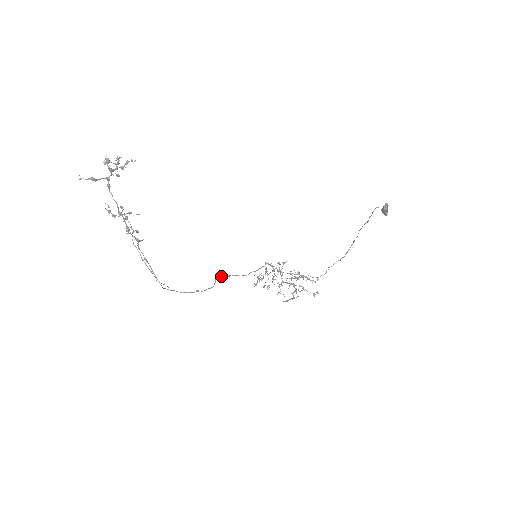
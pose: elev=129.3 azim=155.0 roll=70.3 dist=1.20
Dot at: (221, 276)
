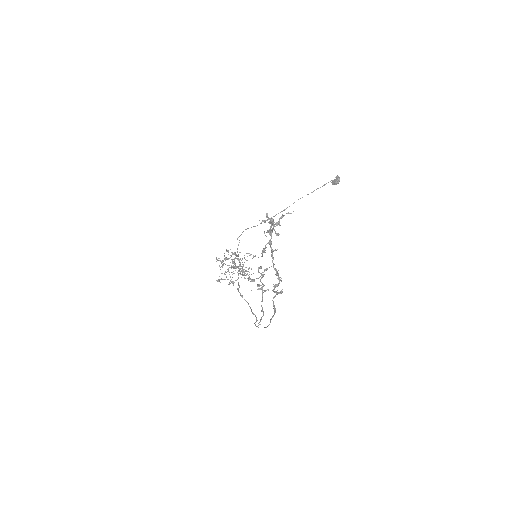
Dot at: (238, 290)
